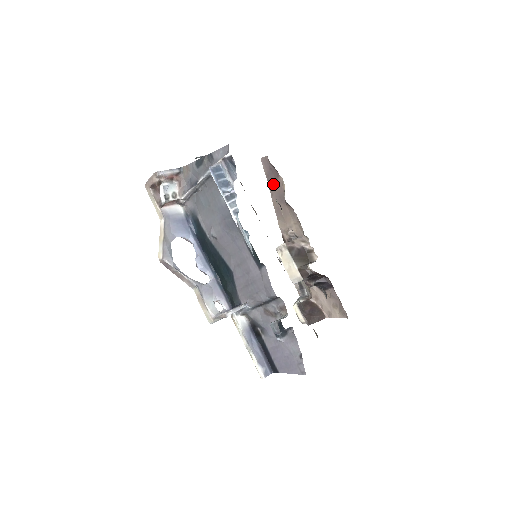
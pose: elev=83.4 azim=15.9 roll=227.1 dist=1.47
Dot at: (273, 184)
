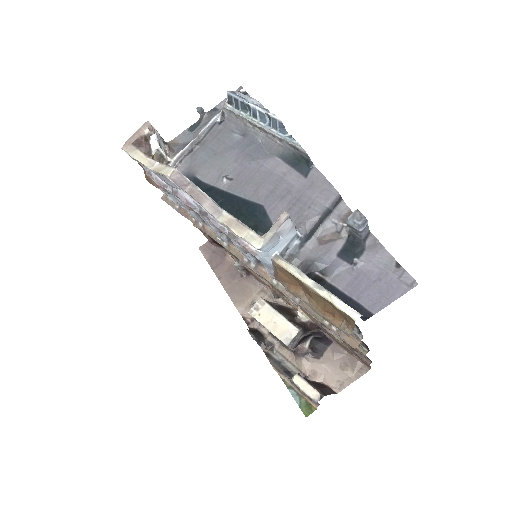
Dot at: (220, 266)
